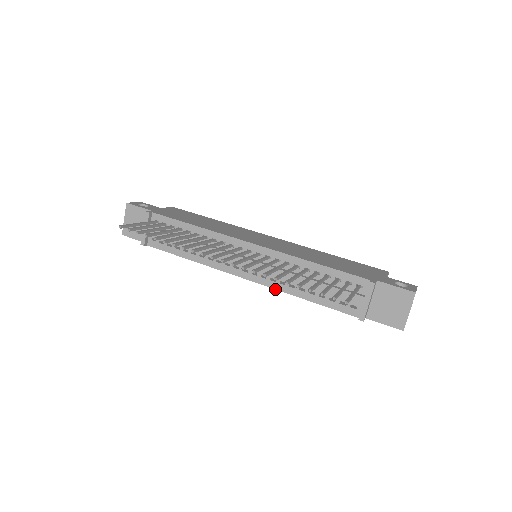
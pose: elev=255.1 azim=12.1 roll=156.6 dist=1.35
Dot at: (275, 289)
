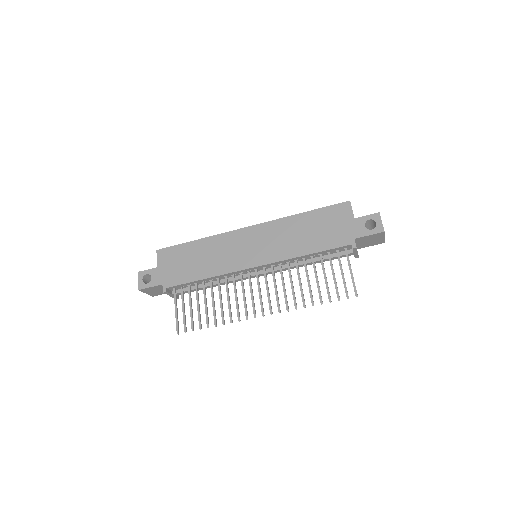
Dot at: occluded
